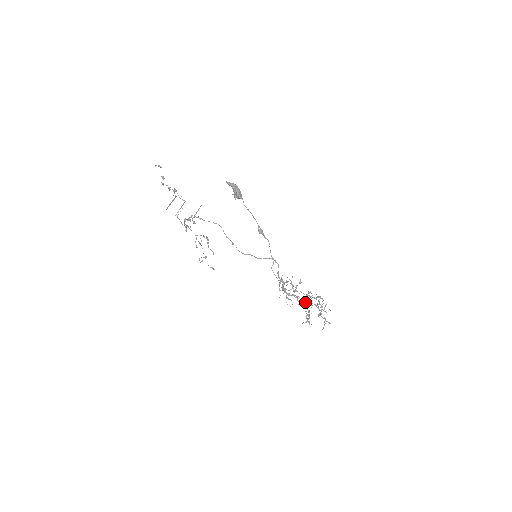
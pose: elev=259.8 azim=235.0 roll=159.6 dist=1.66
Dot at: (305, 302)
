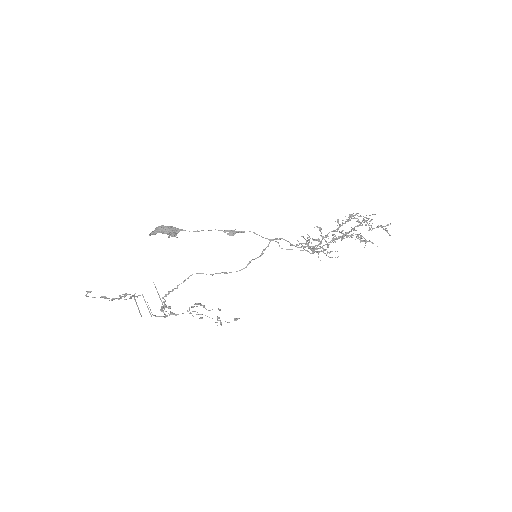
Dot at: occluded
